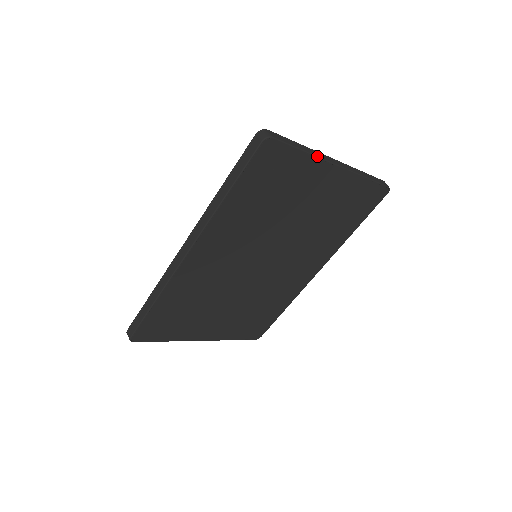
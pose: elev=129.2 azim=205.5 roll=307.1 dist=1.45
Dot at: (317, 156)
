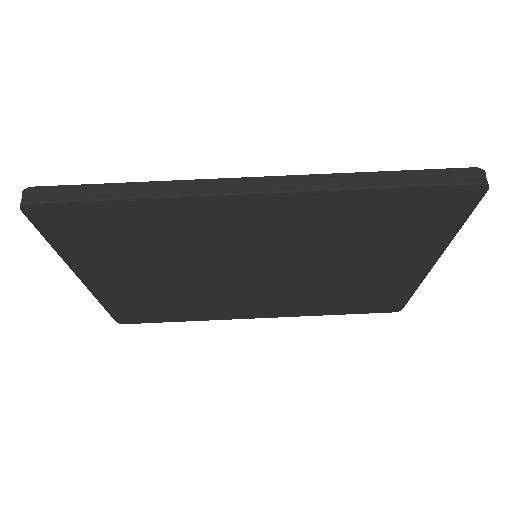
Dot at: occluded
